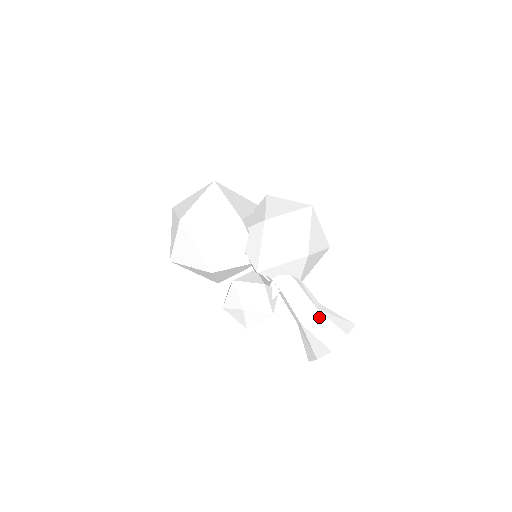
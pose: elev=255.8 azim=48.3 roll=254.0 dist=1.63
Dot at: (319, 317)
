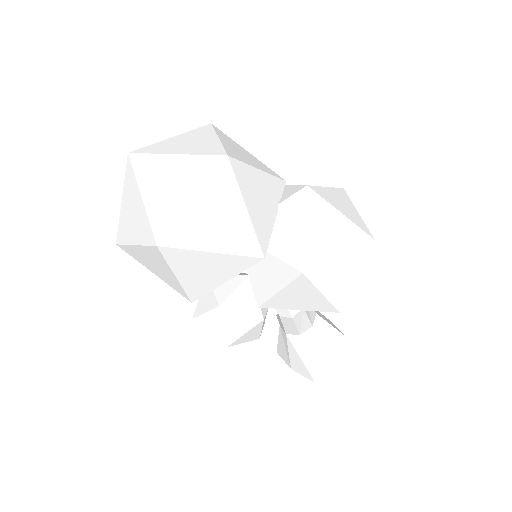
Dot at: (312, 337)
